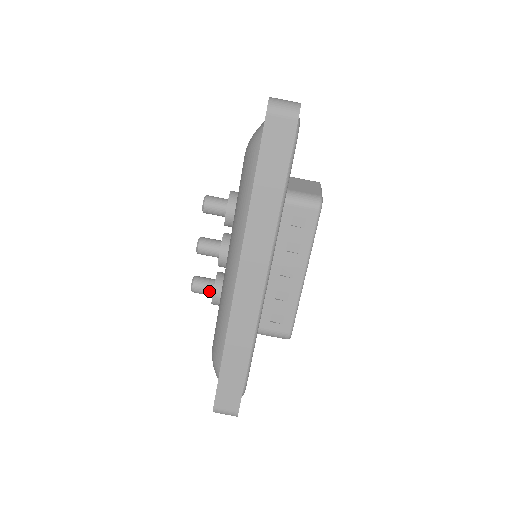
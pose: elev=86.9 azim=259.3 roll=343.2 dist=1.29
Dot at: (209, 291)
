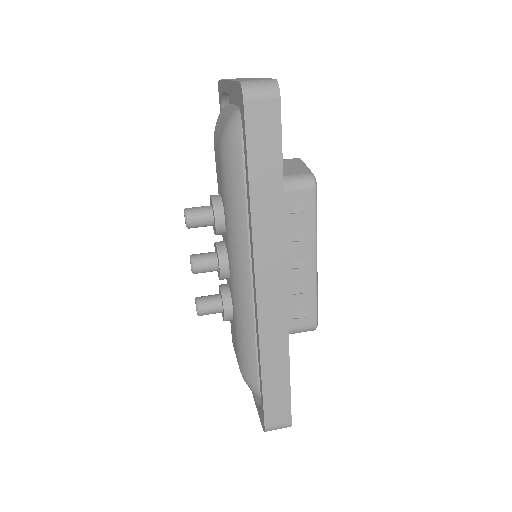
Dot at: (218, 309)
